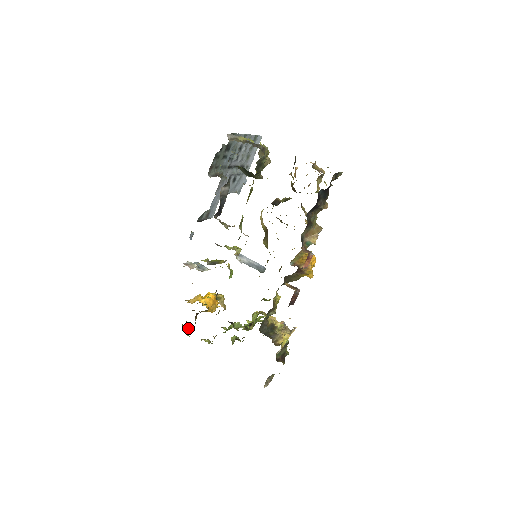
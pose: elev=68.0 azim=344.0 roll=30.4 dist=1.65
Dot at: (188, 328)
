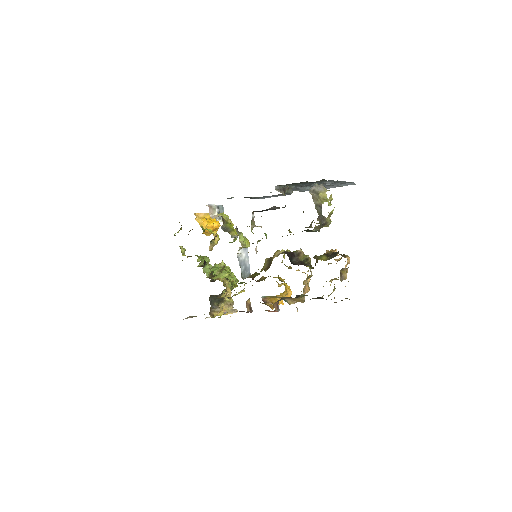
Dot at: (180, 229)
